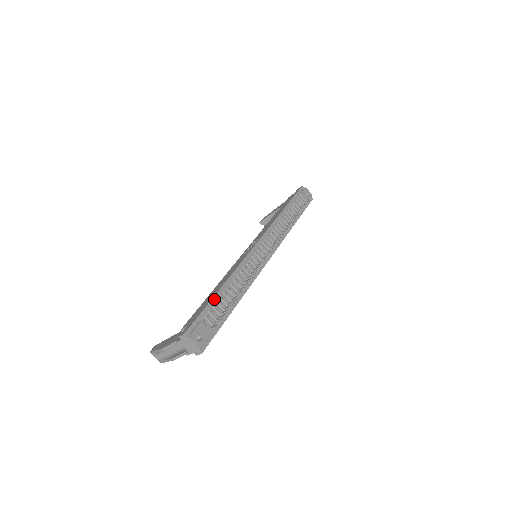
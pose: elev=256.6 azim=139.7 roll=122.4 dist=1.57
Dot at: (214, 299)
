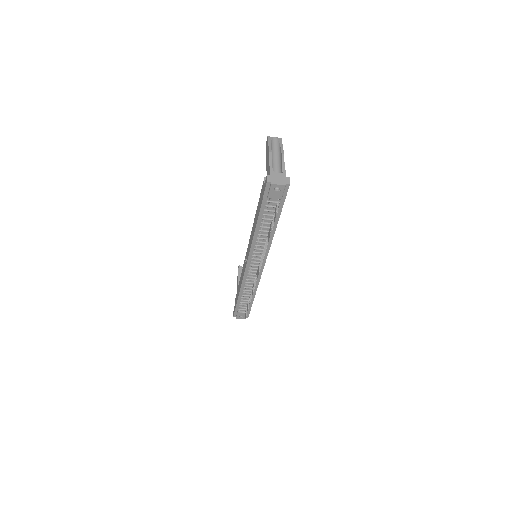
Dot at: (238, 302)
